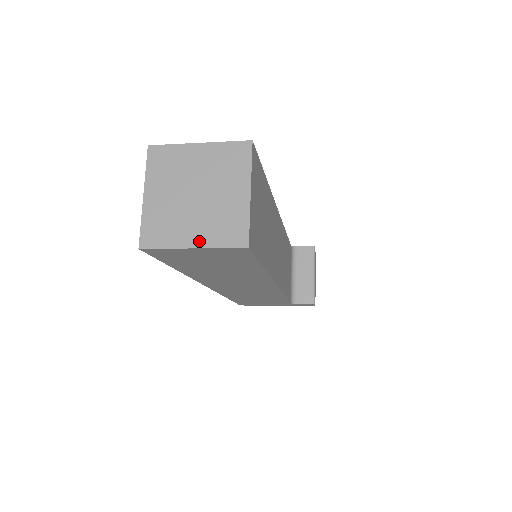
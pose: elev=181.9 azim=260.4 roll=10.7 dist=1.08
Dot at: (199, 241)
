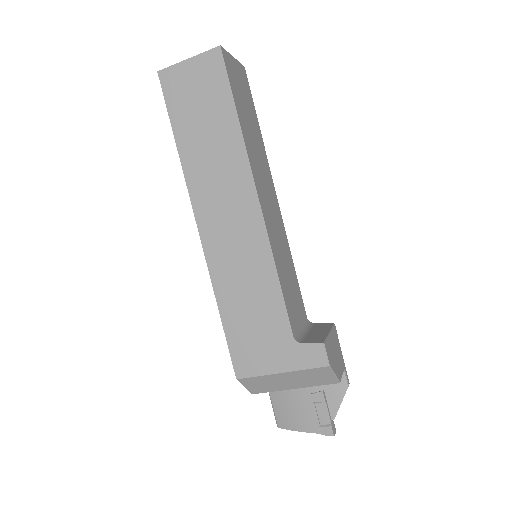
Dot at: (194, 59)
